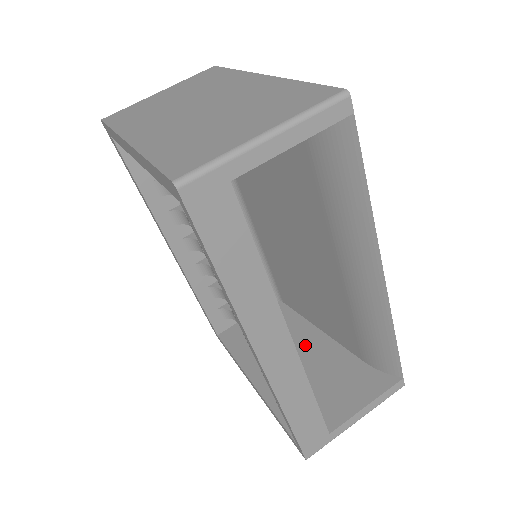
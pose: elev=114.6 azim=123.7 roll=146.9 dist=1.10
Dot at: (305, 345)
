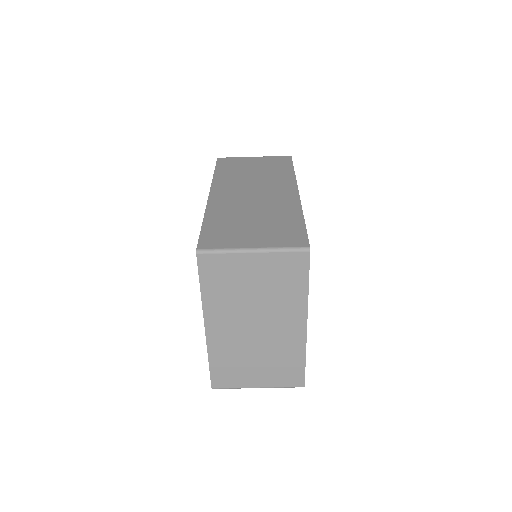
Dot at: occluded
